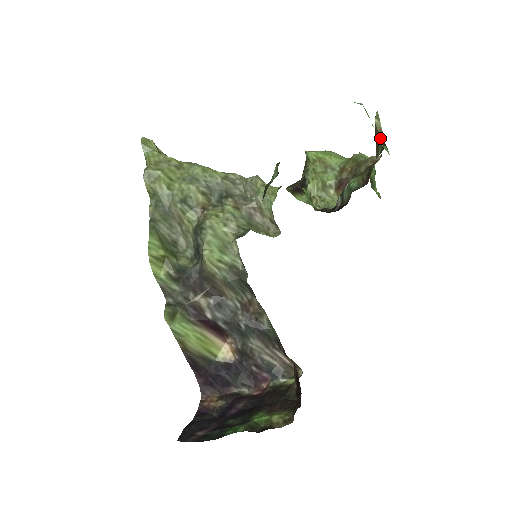
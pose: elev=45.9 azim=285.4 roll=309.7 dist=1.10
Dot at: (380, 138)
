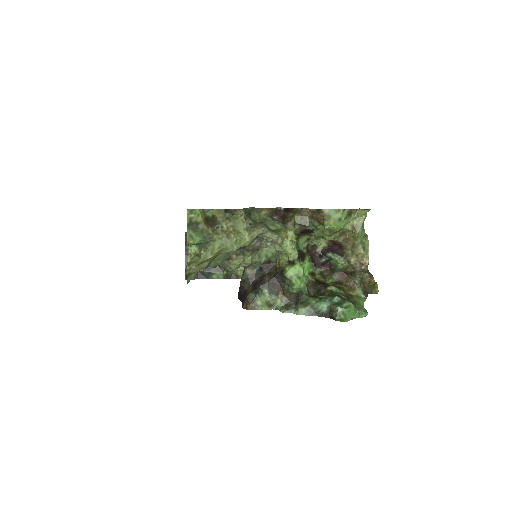
Dot at: (368, 293)
